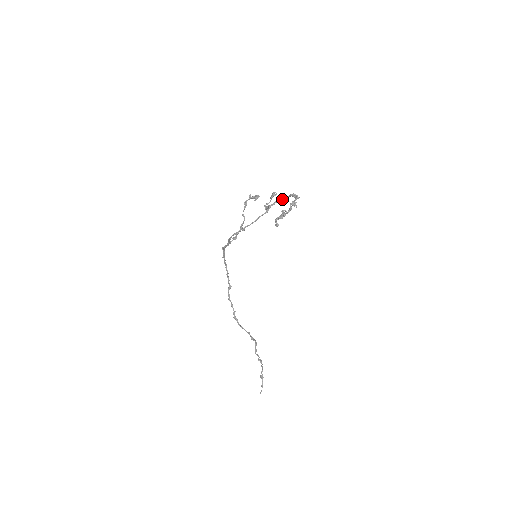
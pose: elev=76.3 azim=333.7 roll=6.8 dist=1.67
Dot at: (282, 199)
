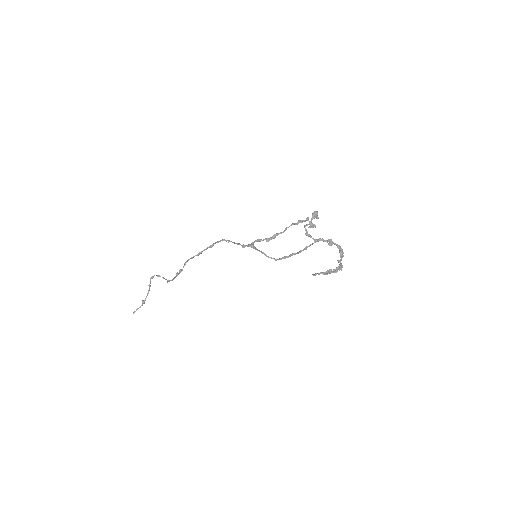
Dot at: occluded
